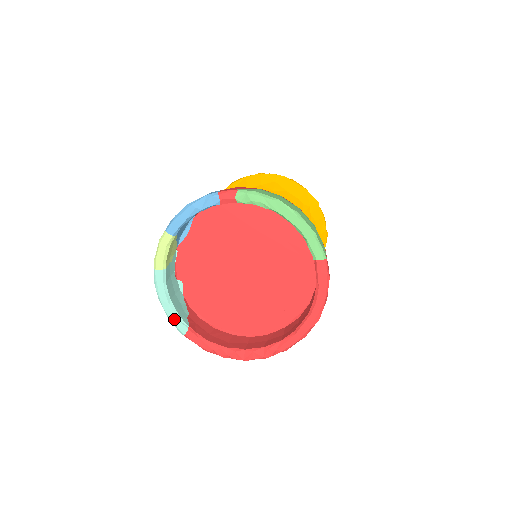
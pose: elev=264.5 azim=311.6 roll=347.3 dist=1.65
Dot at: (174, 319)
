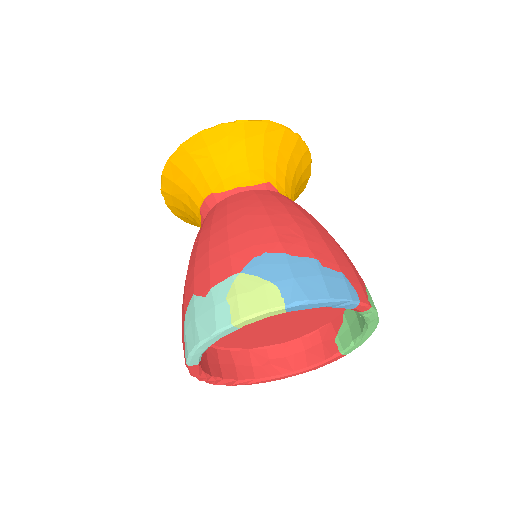
Dot at: (196, 357)
